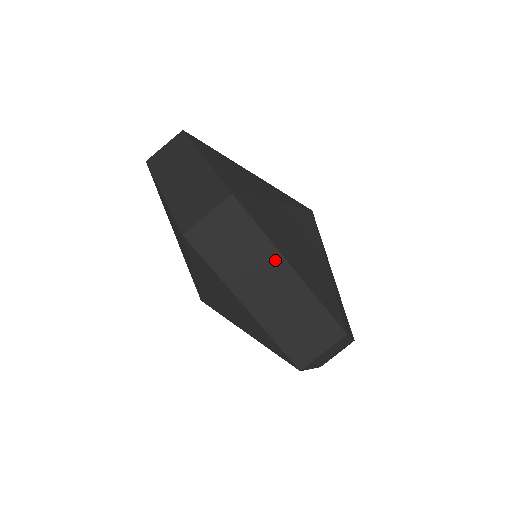
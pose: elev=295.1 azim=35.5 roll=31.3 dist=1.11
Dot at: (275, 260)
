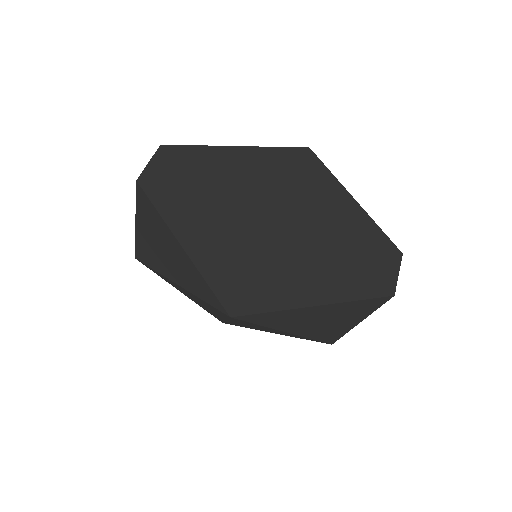
Dot at: (214, 151)
